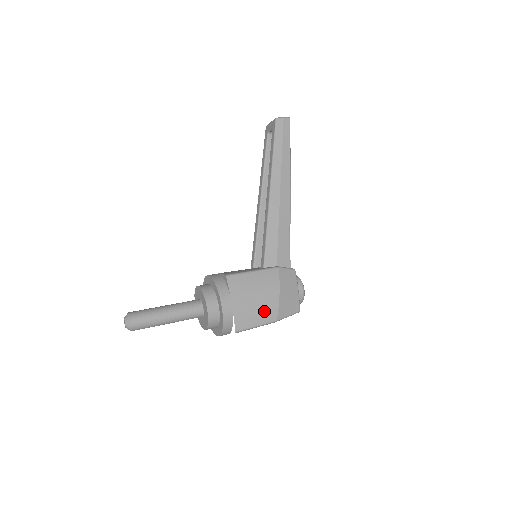
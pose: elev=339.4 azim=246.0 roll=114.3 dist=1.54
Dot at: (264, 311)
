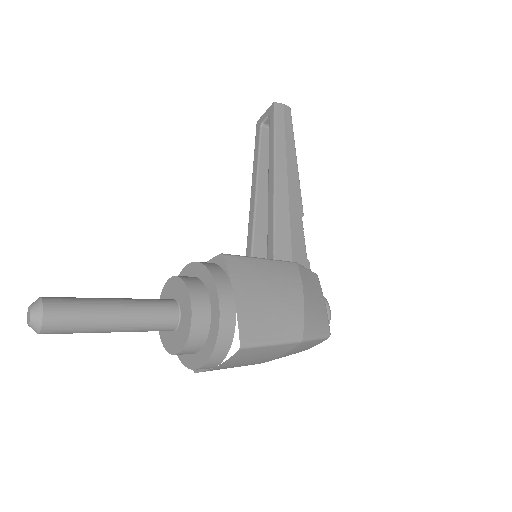
Dot at: (283, 319)
